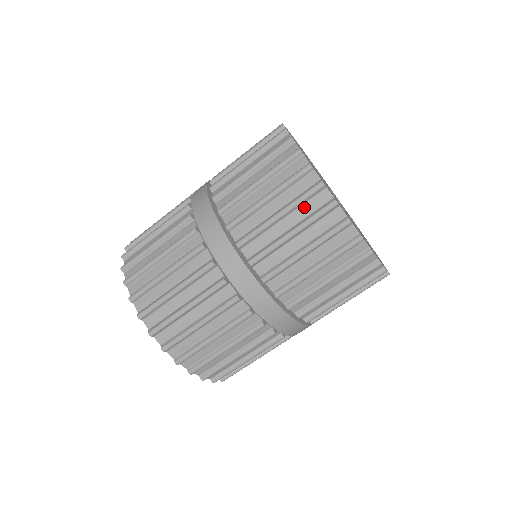
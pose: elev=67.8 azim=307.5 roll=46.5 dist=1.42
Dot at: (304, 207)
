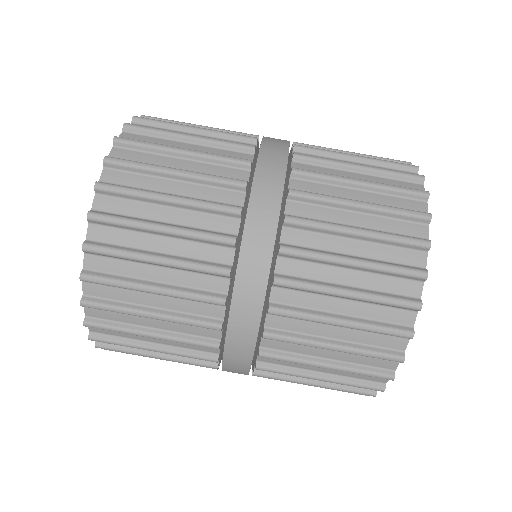
Dot at: (390, 198)
